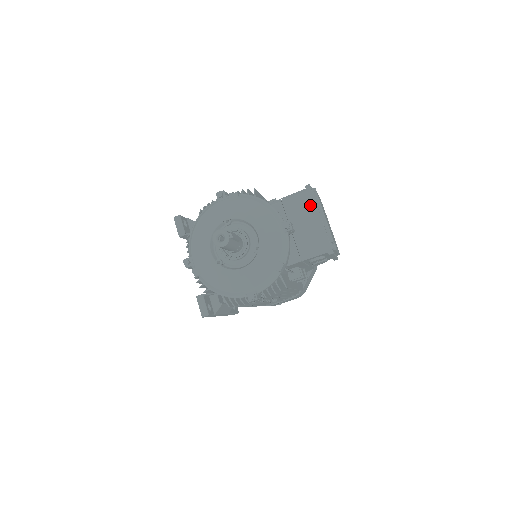
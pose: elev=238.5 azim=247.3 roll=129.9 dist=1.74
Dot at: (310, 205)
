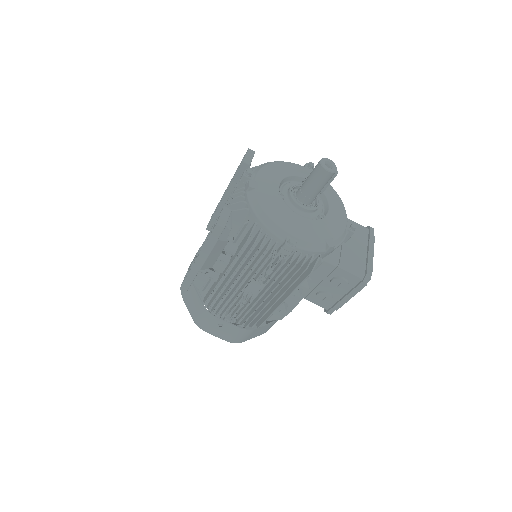
Dot at: (367, 238)
